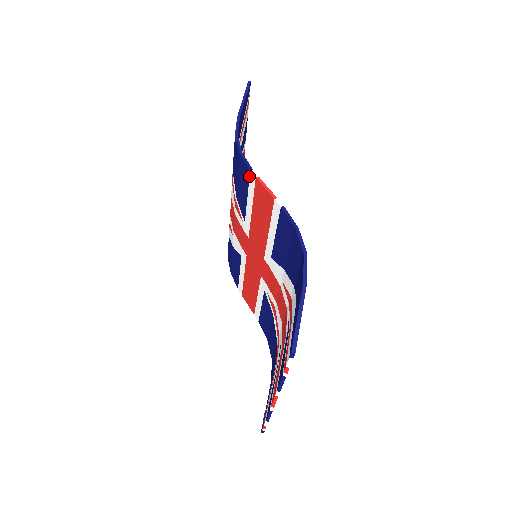
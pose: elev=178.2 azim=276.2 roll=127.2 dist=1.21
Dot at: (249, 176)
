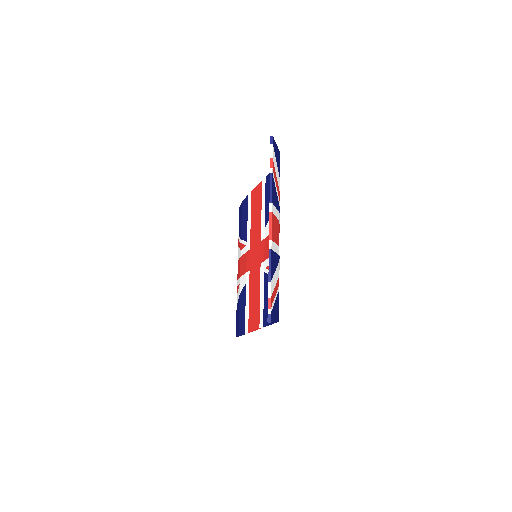
Dot at: (248, 199)
